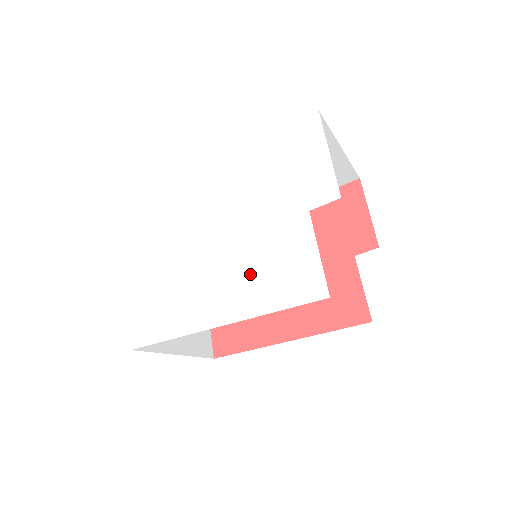
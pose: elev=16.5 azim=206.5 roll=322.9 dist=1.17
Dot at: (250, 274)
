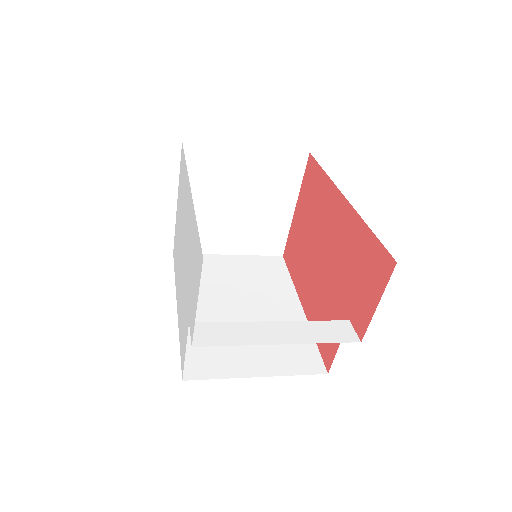
Dot at: (181, 304)
